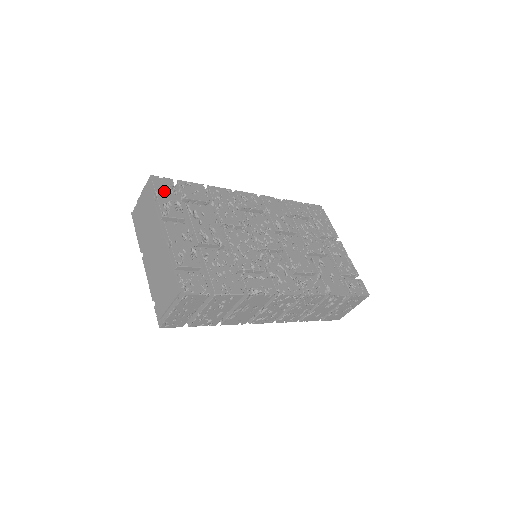
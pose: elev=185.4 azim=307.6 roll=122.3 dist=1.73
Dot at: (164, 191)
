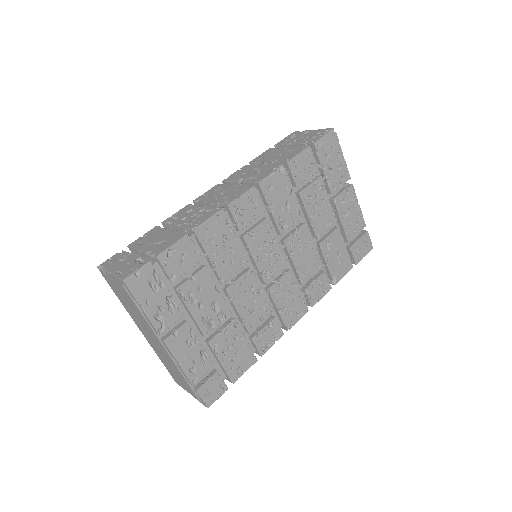
Dot at: (148, 294)
